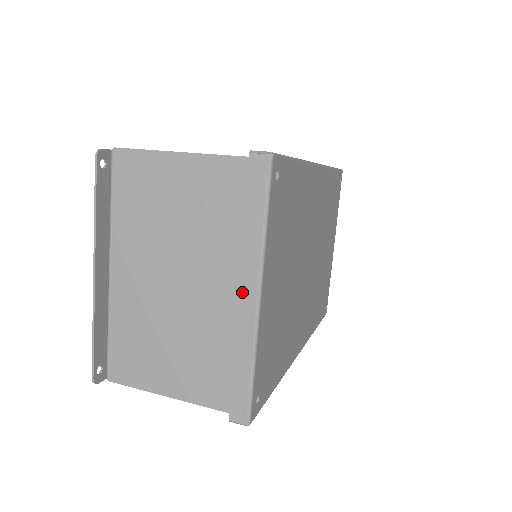
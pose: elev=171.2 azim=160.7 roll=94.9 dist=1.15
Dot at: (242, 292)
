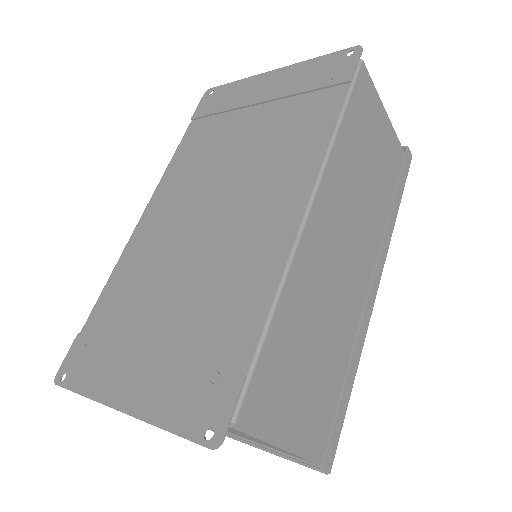
Dot at: occluded
